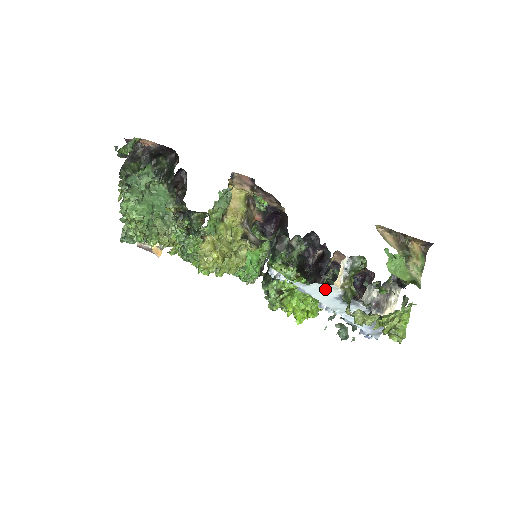
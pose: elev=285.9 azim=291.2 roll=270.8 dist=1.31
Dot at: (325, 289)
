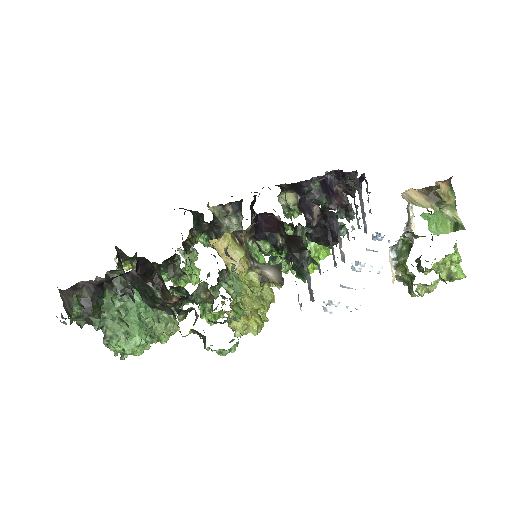
Dot at: occluded
